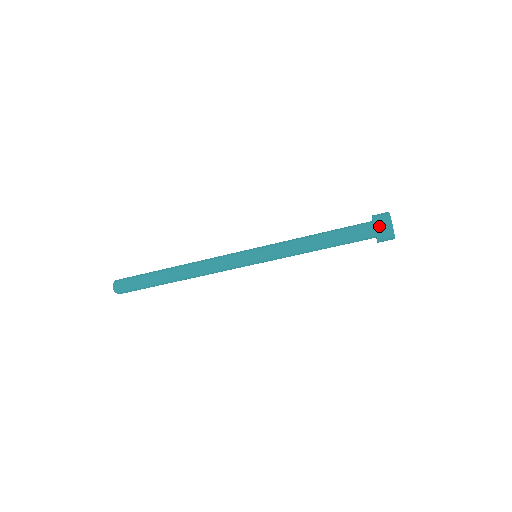
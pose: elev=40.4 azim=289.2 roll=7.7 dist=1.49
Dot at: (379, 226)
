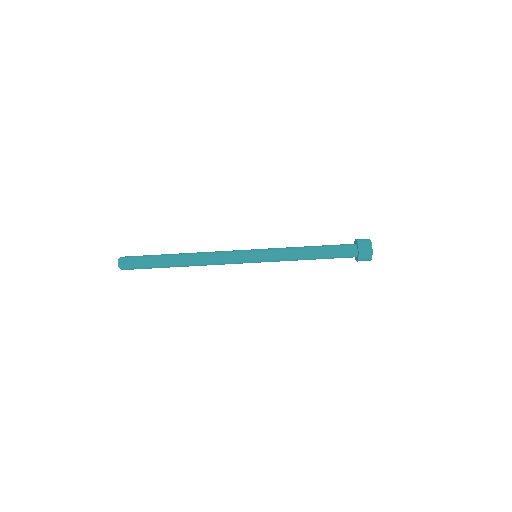
Dot at: (362, 251)
